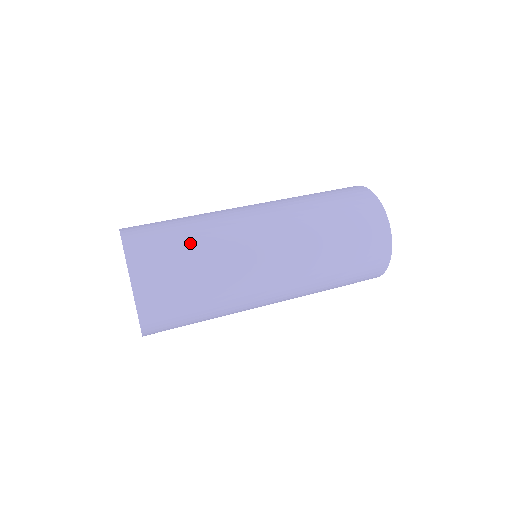
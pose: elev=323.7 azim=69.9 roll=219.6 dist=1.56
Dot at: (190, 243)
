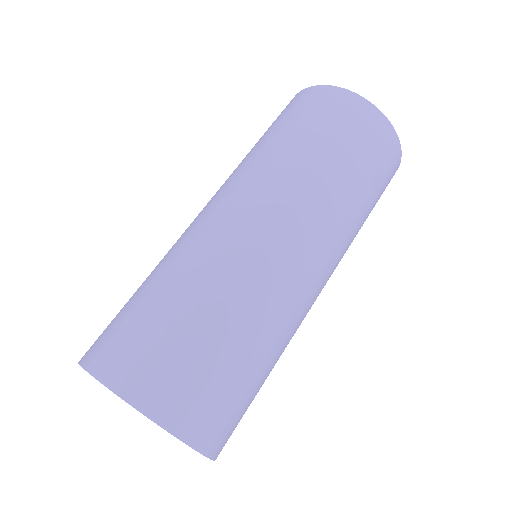
Dot at: (247, 357)
